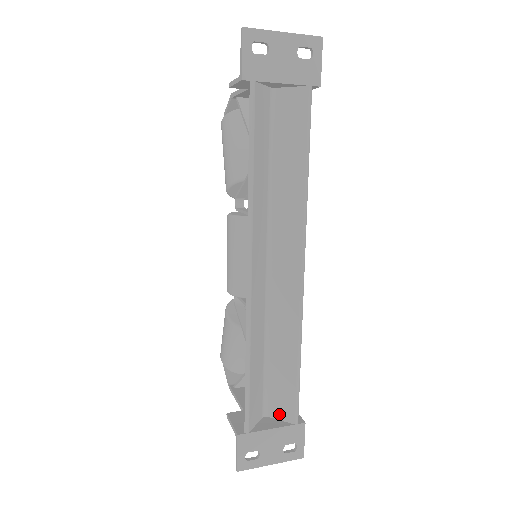
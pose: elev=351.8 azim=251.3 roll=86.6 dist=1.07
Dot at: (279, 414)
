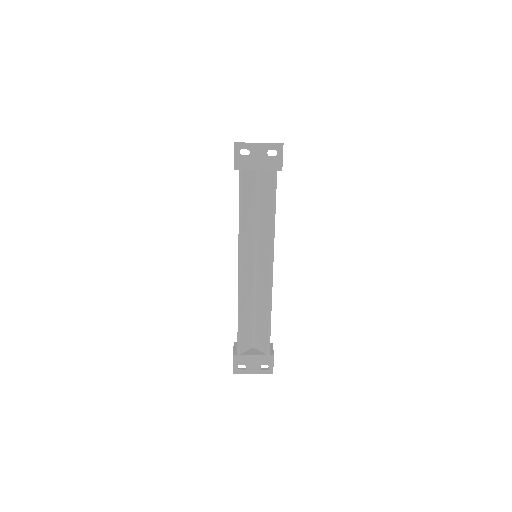
Dot at: (260, 348)
